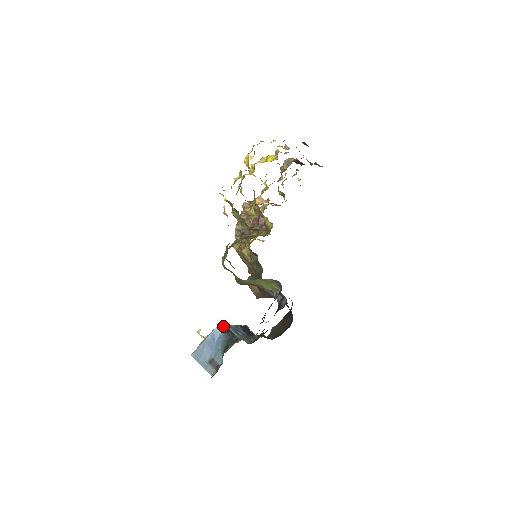
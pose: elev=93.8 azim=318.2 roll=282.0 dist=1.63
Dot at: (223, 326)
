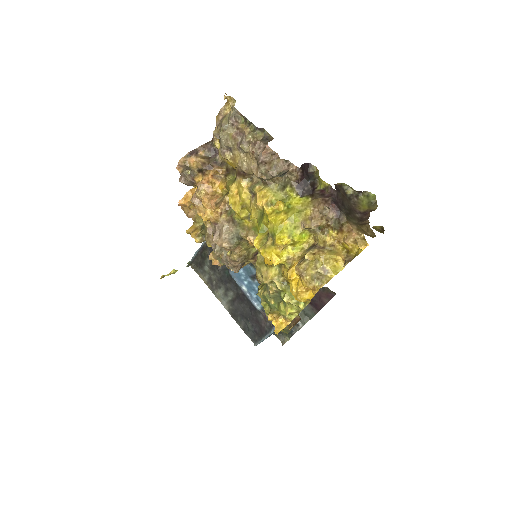
Dot at: occluded
